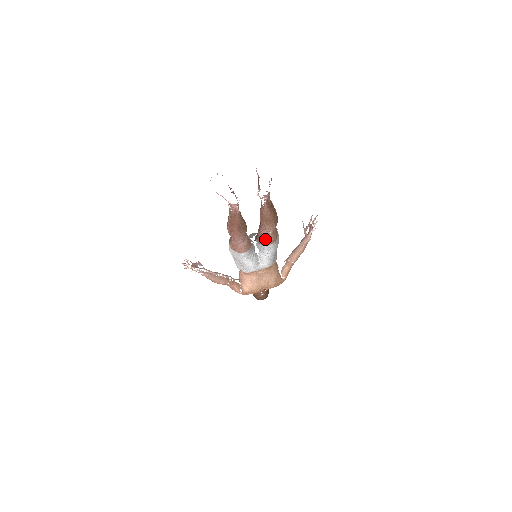
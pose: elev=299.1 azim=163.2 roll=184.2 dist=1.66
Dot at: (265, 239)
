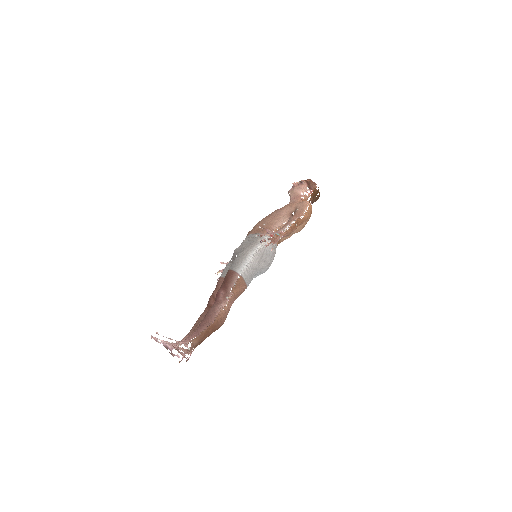
Dot at: occluded
